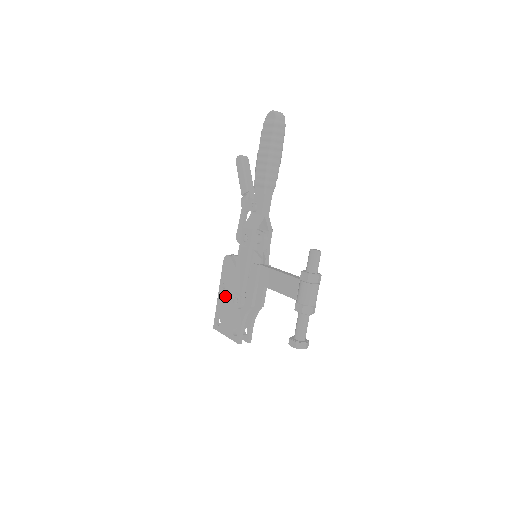
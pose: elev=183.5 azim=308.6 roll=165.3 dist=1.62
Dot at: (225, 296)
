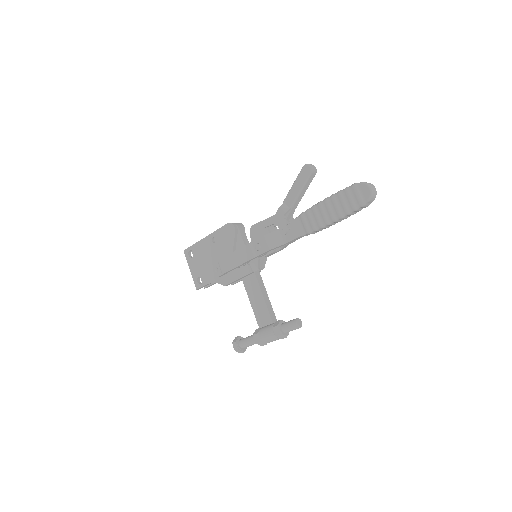
Dot at: (210, 248)
